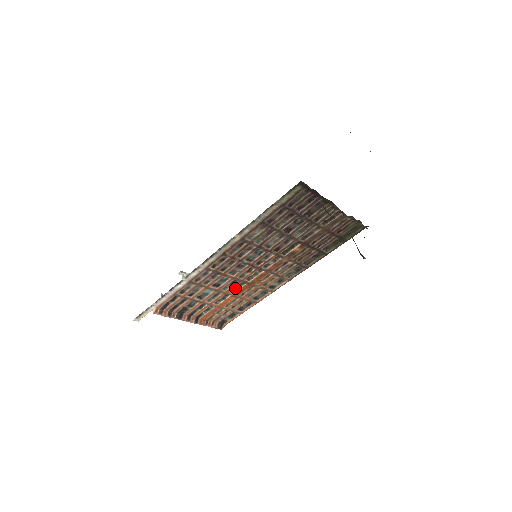
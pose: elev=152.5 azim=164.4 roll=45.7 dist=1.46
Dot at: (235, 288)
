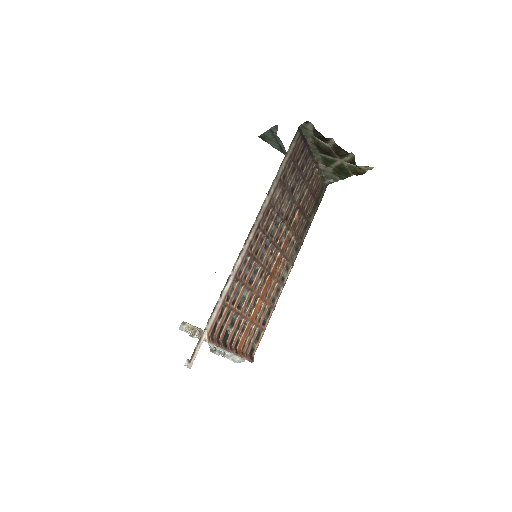
Dot at: (261, 286)
